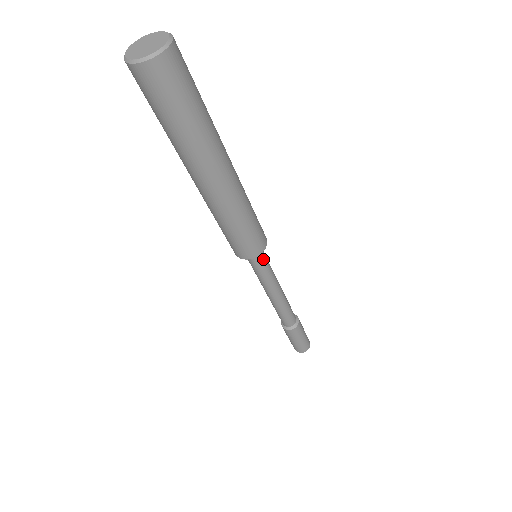
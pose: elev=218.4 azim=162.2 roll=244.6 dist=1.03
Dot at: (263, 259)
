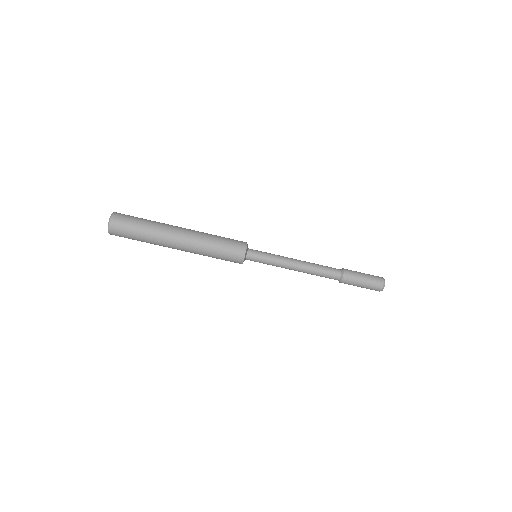
Dot at: (258, 251)
